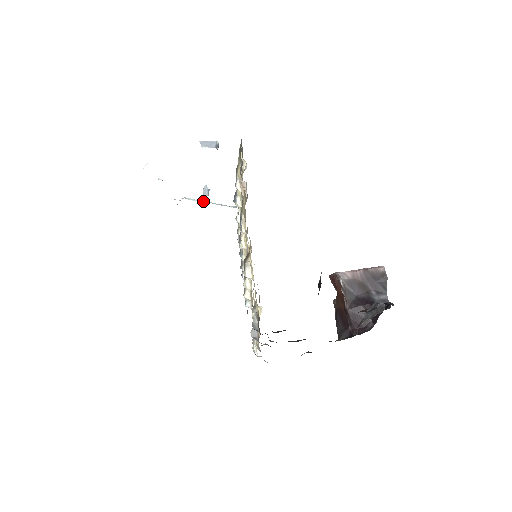
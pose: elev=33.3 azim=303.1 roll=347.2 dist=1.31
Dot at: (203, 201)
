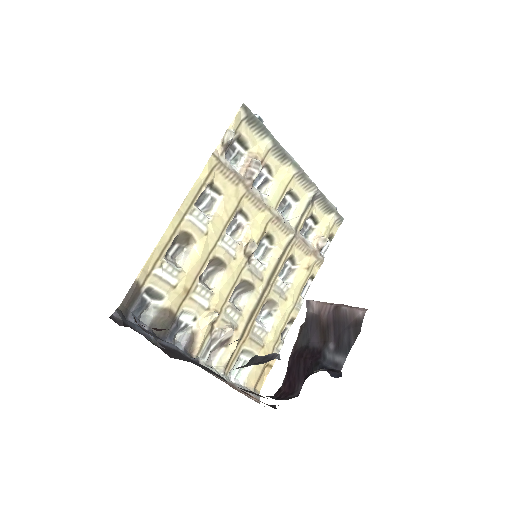
Dot at: occluded
